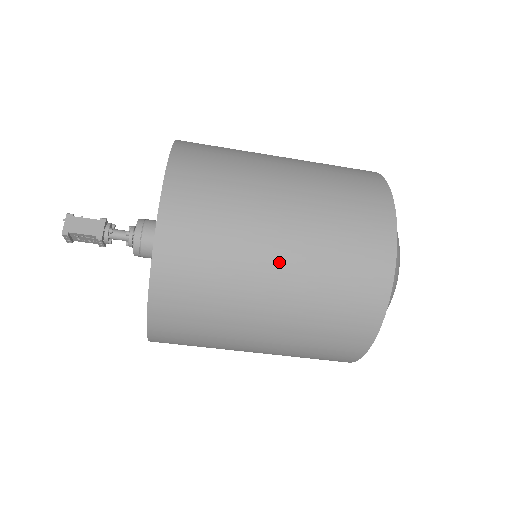
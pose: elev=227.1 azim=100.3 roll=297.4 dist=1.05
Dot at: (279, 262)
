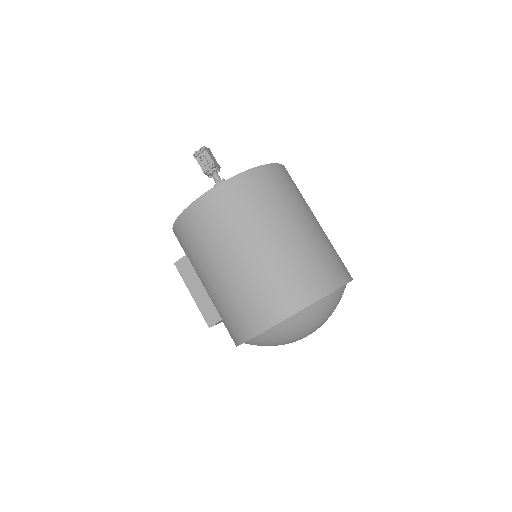
Dot at: (305, 224)
